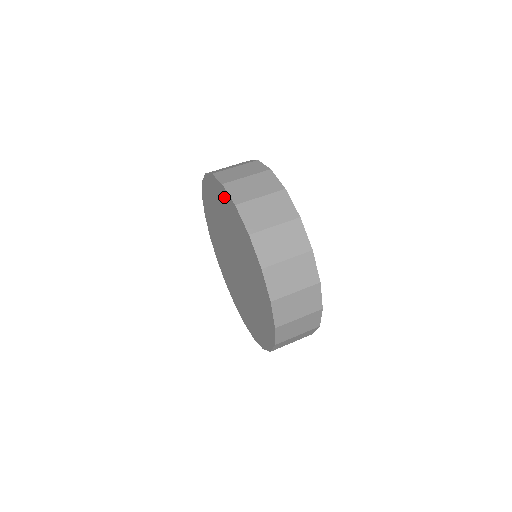
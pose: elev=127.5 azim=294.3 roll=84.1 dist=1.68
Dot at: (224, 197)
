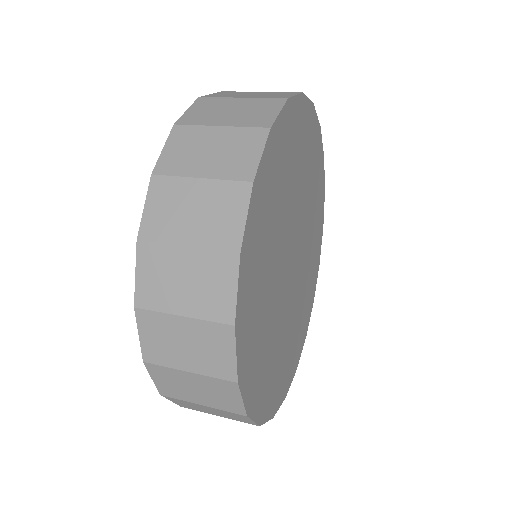
Dot at: occluded
